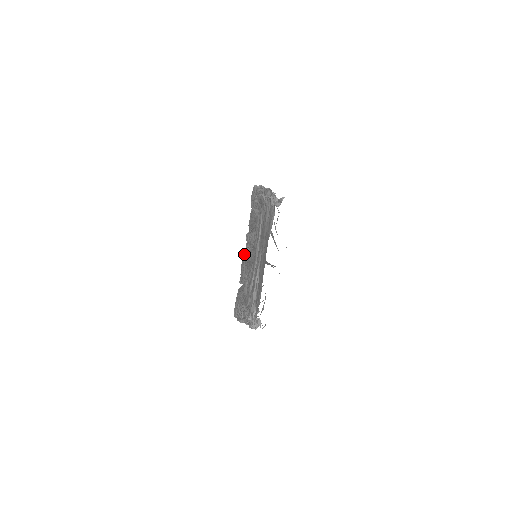
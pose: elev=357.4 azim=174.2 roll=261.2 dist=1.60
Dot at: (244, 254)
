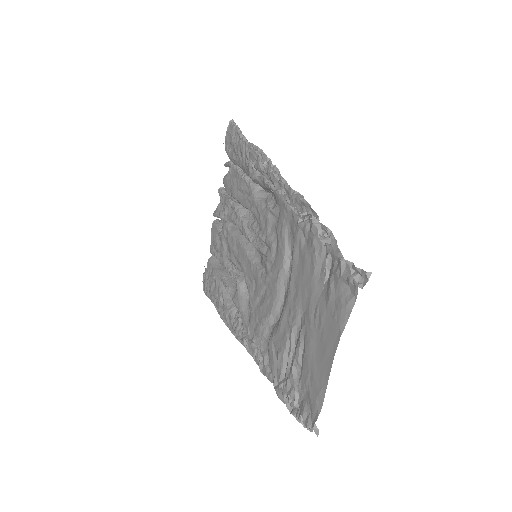
Dot at: occluded
